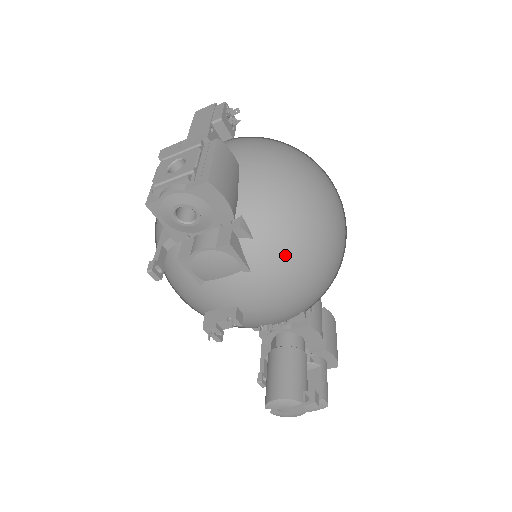
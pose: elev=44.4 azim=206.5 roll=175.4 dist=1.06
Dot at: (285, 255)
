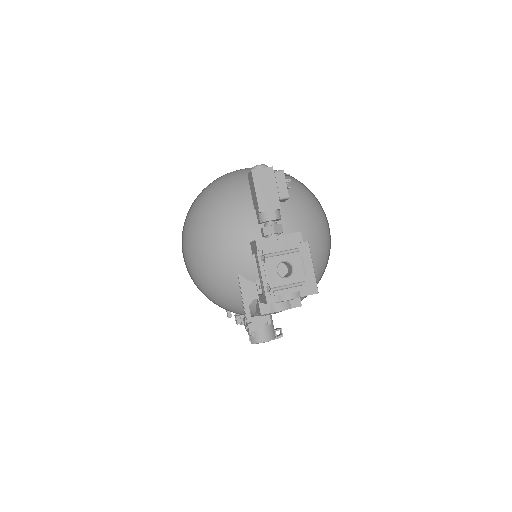
Dot at: occluded
